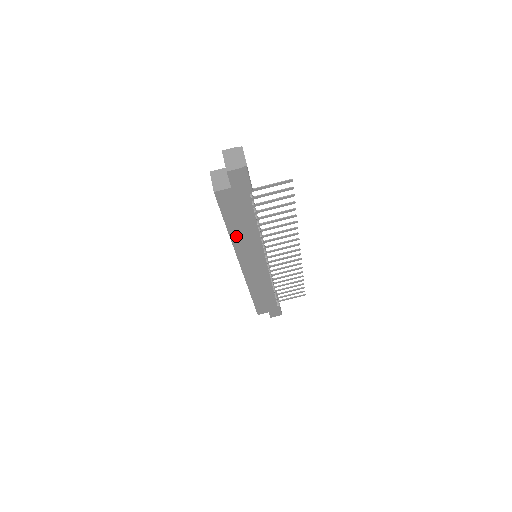
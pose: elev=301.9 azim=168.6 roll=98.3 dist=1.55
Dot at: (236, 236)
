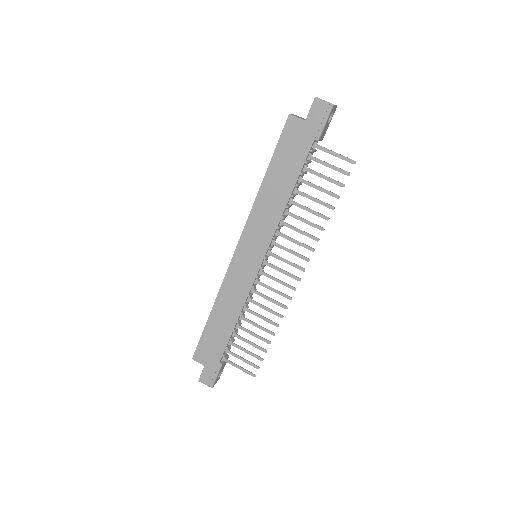
Dot at: (265, 193)
